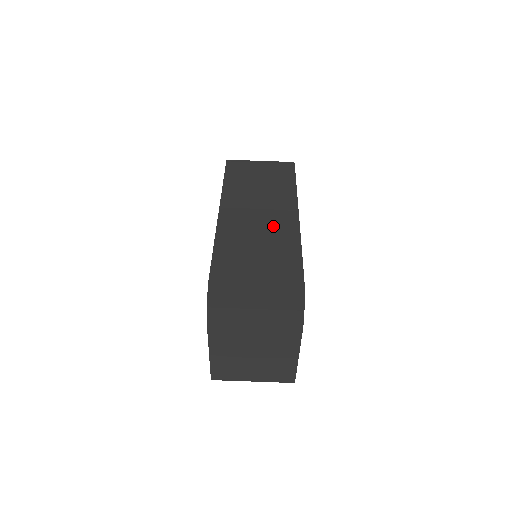
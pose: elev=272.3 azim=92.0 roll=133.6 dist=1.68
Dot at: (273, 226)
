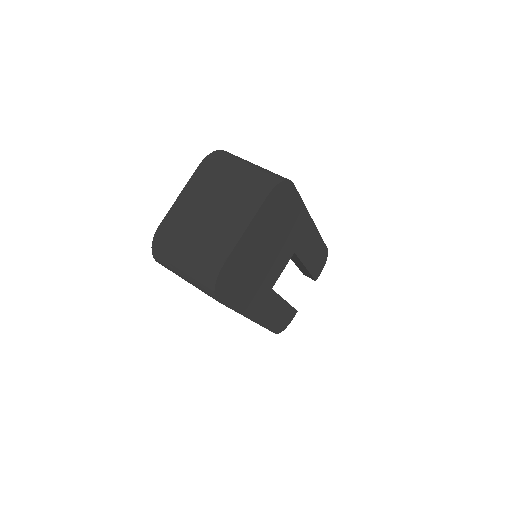
Dot at: occluded
